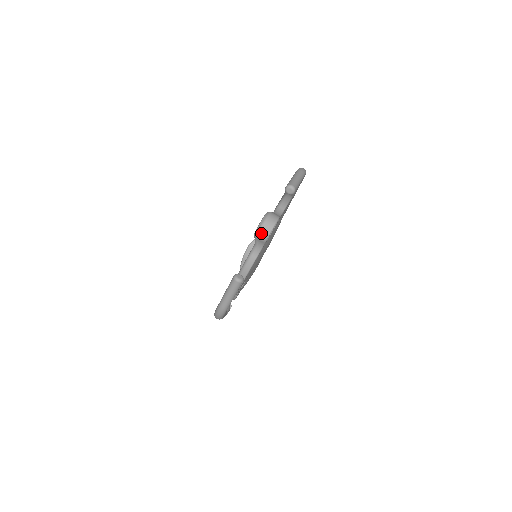
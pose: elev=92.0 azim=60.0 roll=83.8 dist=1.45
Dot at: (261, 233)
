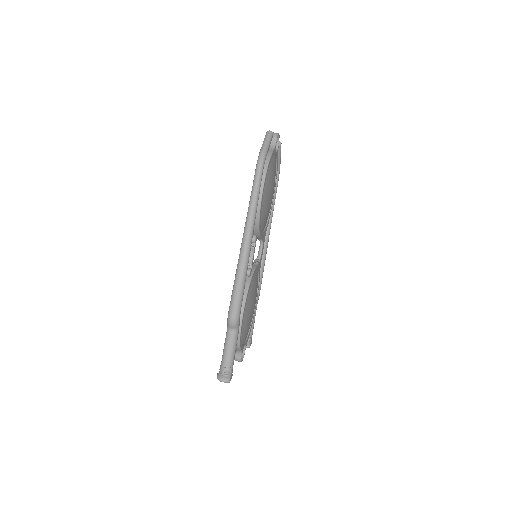
Dot at: (273, 134)
